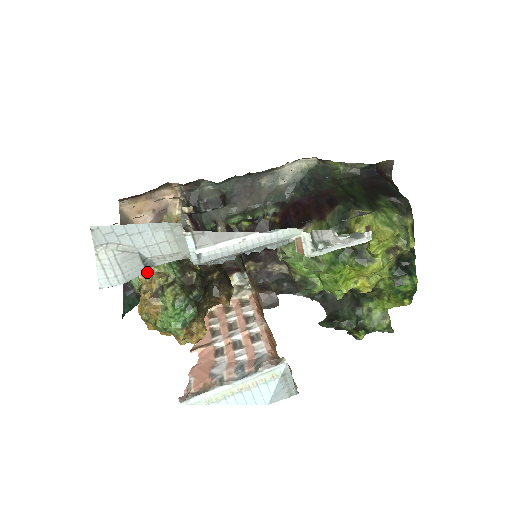
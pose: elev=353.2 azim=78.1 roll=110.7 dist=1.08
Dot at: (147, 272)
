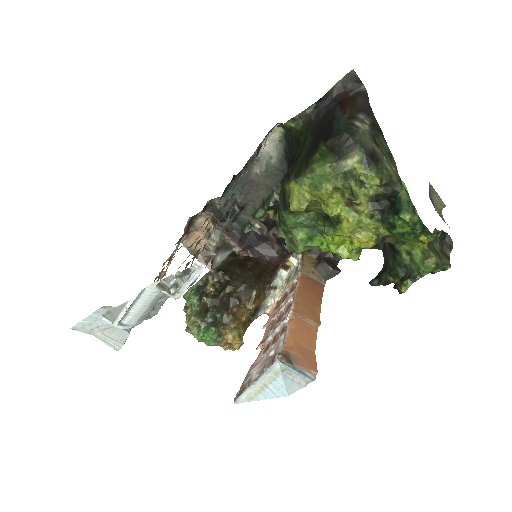
Dot at: (186, 305)
